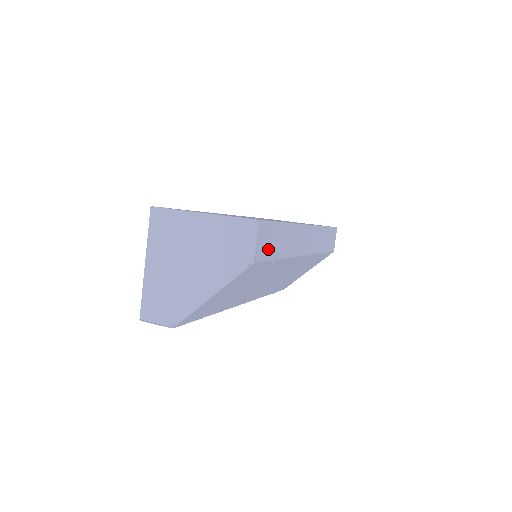
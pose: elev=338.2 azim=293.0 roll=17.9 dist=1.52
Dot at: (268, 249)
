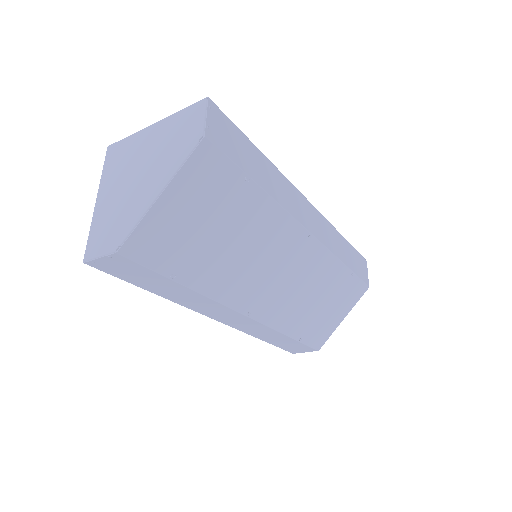
Dot at: (232, 149)
